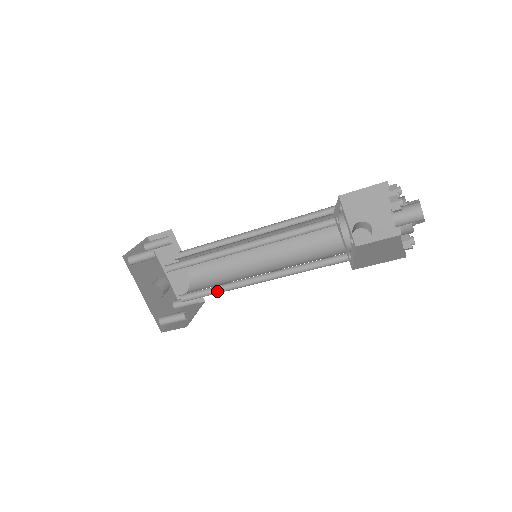
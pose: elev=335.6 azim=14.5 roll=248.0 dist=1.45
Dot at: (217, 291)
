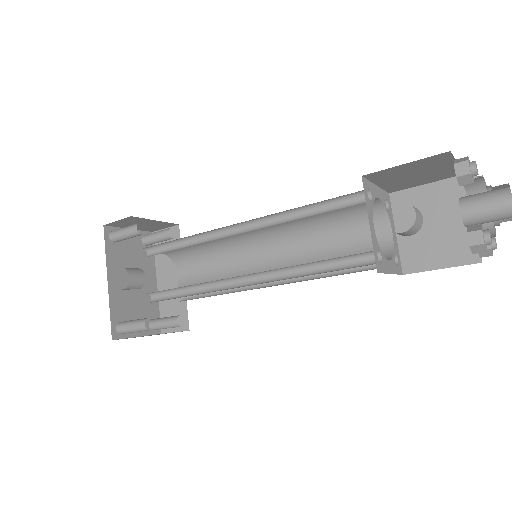
Dot at: (193, 294)
